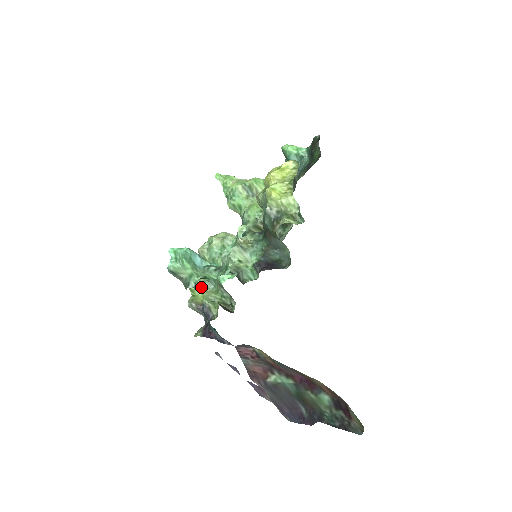
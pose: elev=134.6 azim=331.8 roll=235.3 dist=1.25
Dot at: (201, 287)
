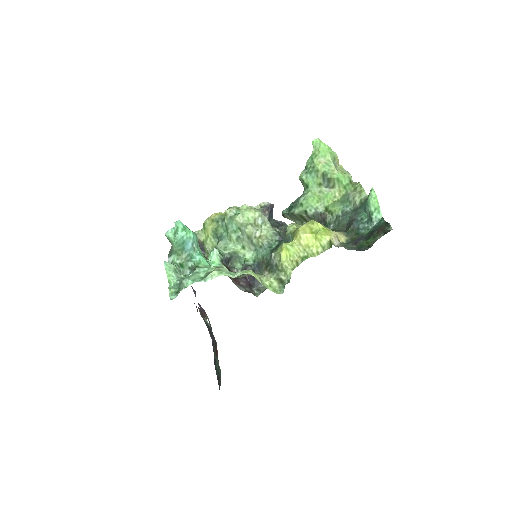
Dot at: (210, 232)
